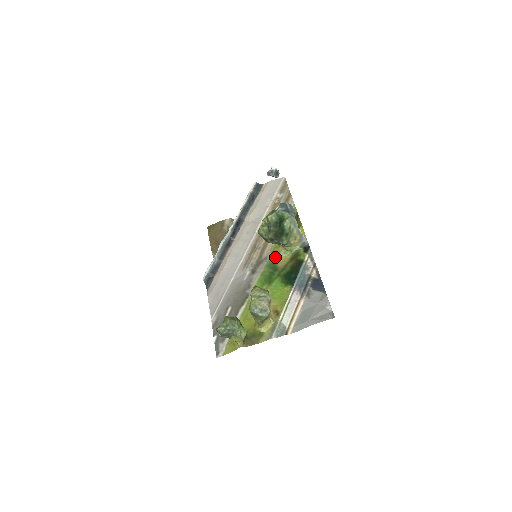
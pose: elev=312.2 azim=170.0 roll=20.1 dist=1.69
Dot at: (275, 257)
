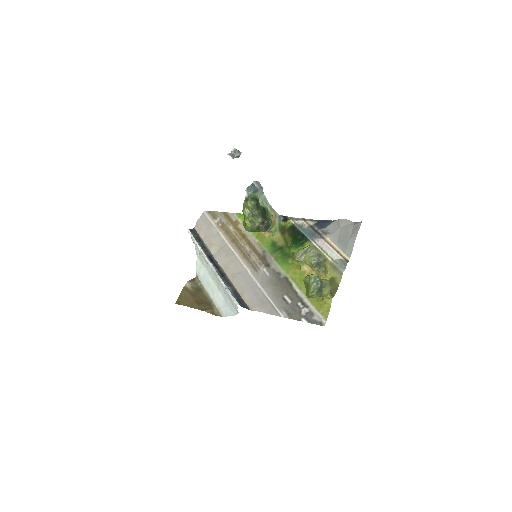
Dot at: (270, 244)
